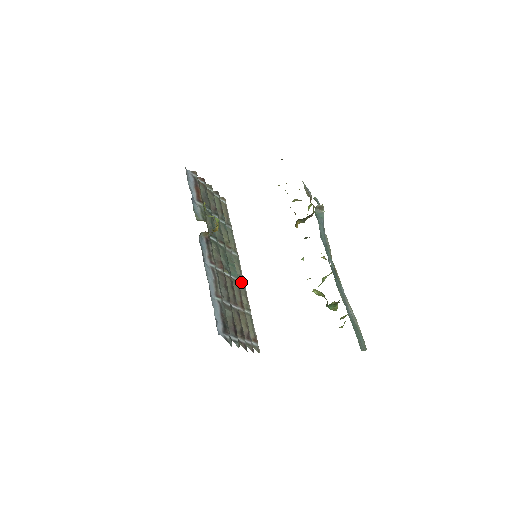
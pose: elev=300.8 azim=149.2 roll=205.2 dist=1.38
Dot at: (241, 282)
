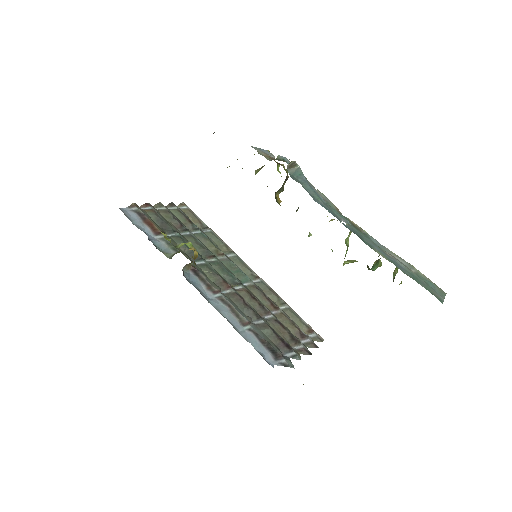
Dot at: (257, 281)
